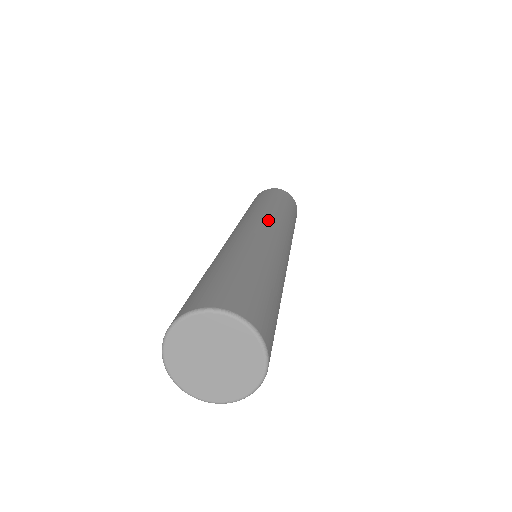
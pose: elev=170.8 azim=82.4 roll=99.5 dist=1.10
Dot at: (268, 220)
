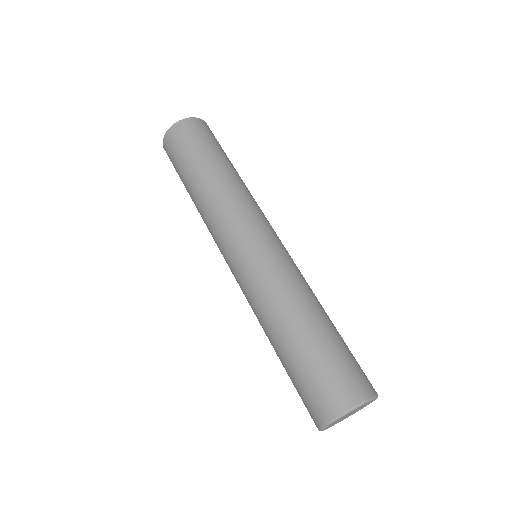
Dot at: (255, 222)
